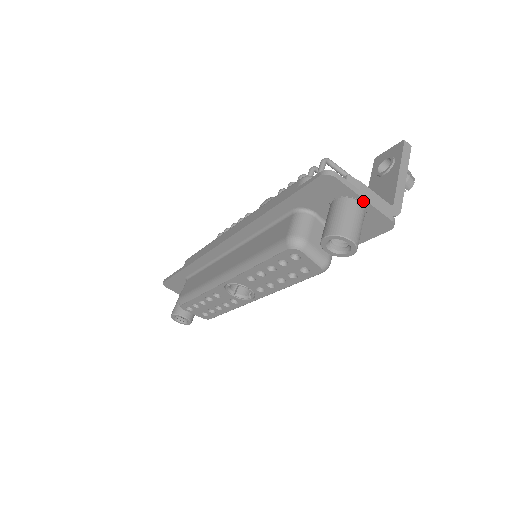
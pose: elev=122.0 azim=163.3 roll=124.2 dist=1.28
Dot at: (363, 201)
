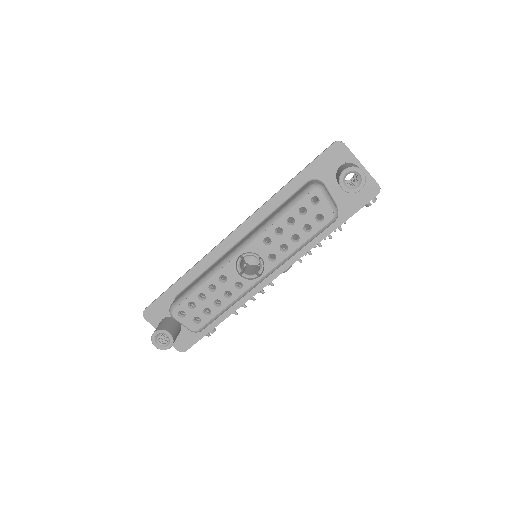
Dot at: (361, 166)
